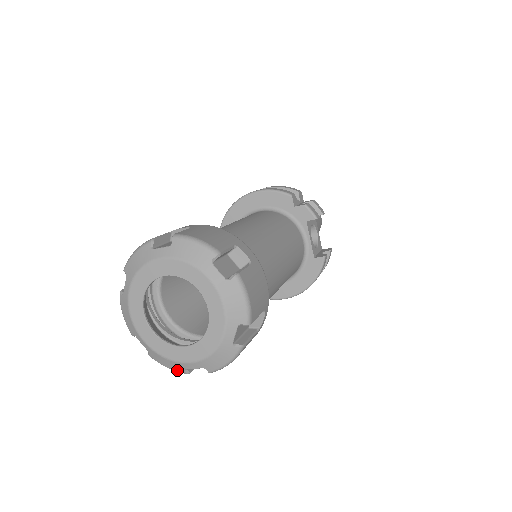
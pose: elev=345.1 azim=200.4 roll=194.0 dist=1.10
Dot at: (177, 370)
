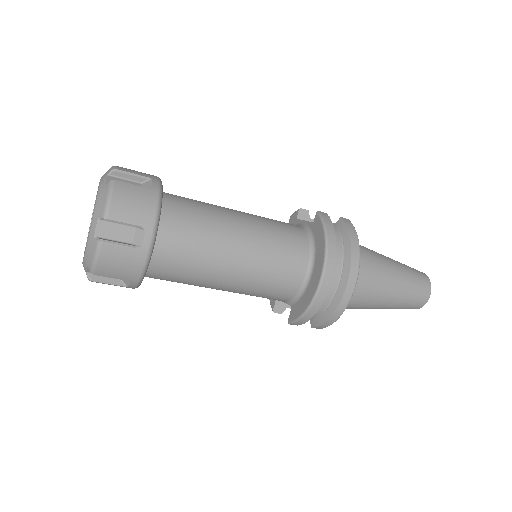
Dot at: (95, 248)
